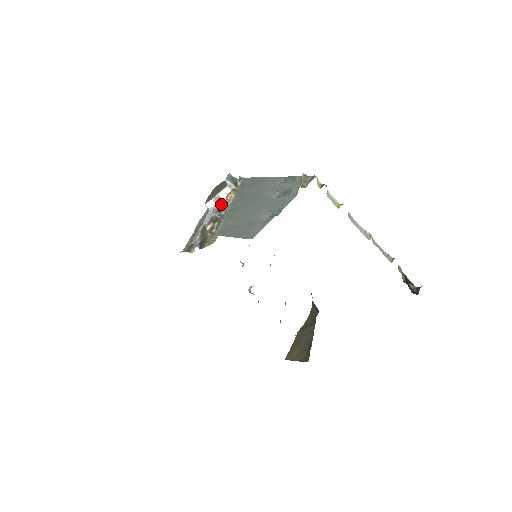
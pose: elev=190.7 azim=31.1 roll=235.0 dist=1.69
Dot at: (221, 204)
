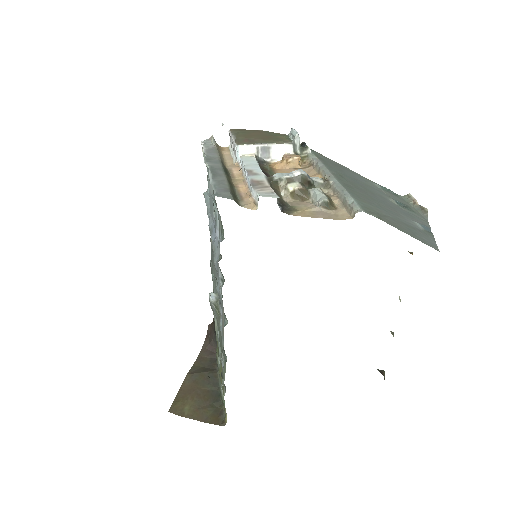
Dot at: (264, 160)
